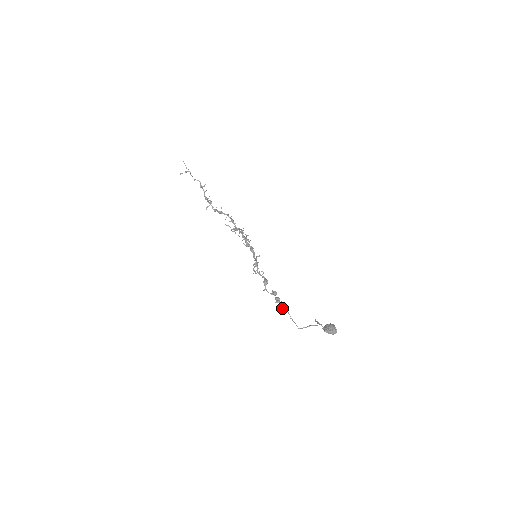
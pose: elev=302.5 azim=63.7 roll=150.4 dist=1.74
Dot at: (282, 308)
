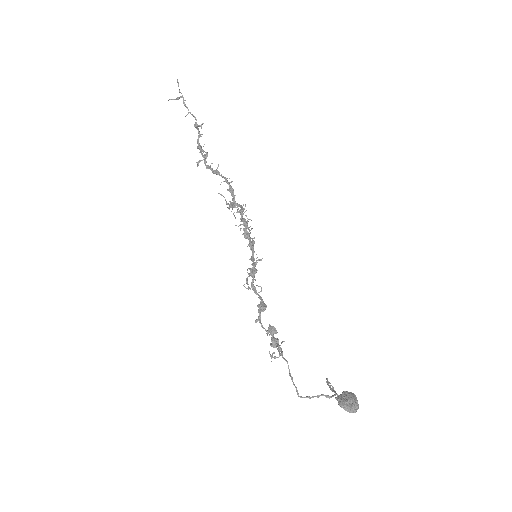
Dot at: (279, 355)
